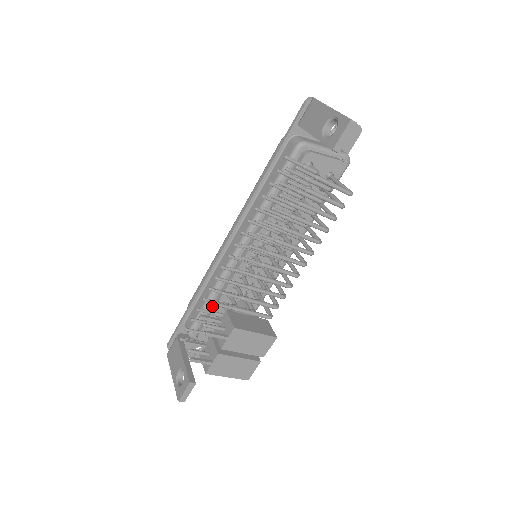
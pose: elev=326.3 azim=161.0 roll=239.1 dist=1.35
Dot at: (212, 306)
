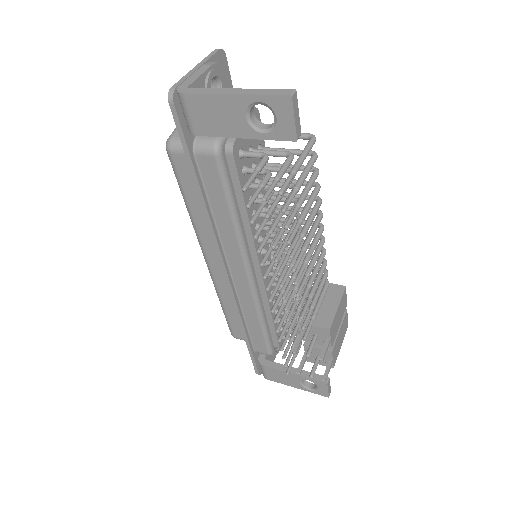
Dot at: (268, 324)
